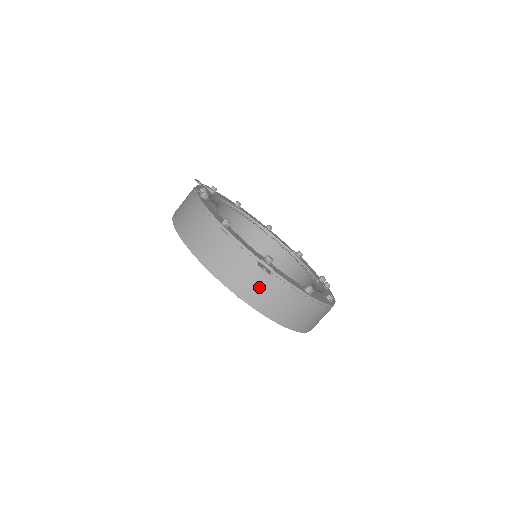
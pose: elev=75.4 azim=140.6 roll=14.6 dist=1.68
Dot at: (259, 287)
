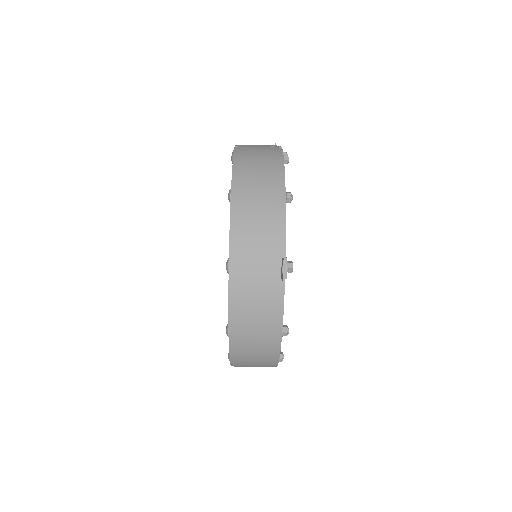
Dot at: (256, 279)
